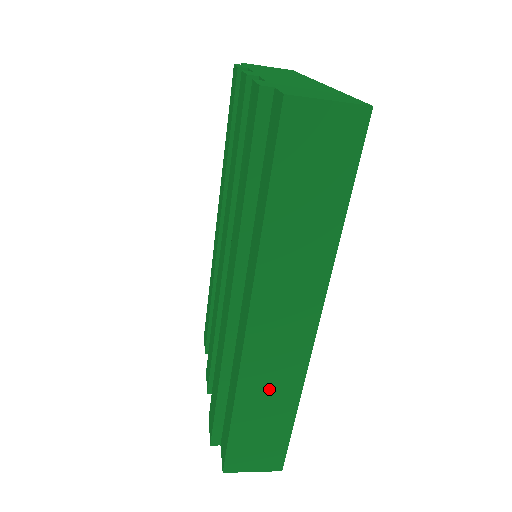
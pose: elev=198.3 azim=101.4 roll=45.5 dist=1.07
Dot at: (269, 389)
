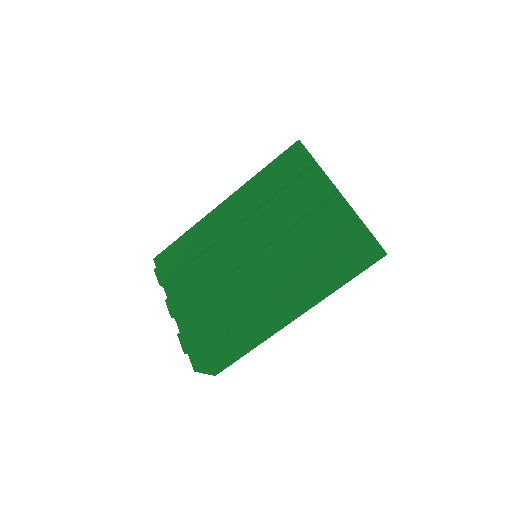
Dot at: (255, 338)
